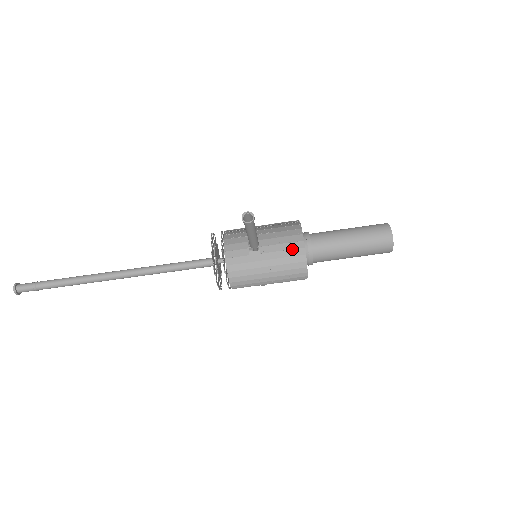
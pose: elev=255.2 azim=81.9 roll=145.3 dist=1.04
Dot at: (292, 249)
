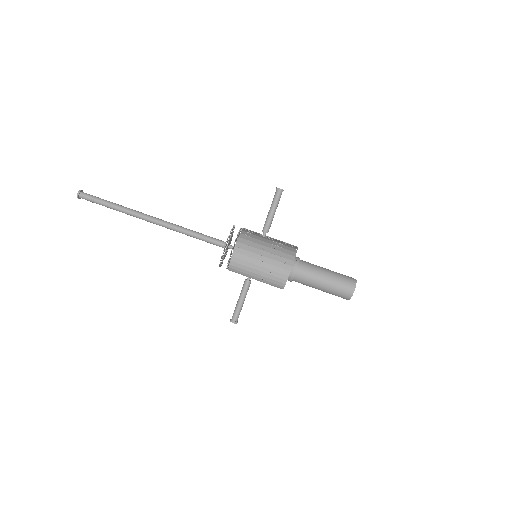
Dot at: (289, 246)
